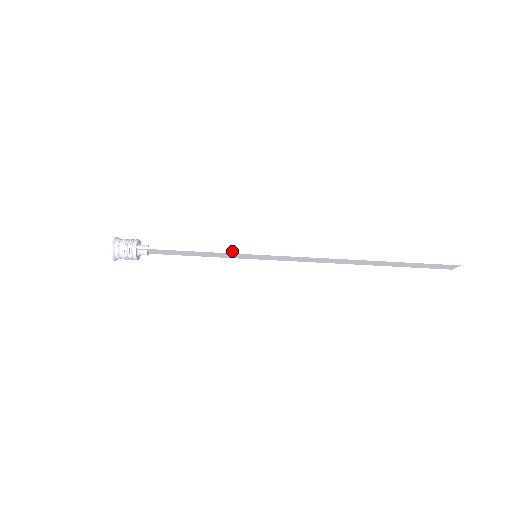
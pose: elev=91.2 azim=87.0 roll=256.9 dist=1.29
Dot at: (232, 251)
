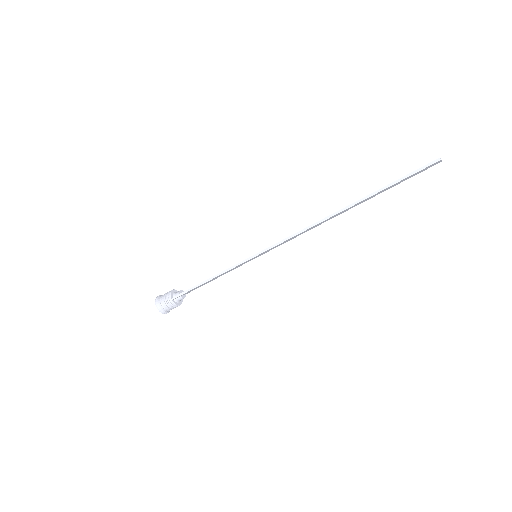
Dot at: (234, 265)
